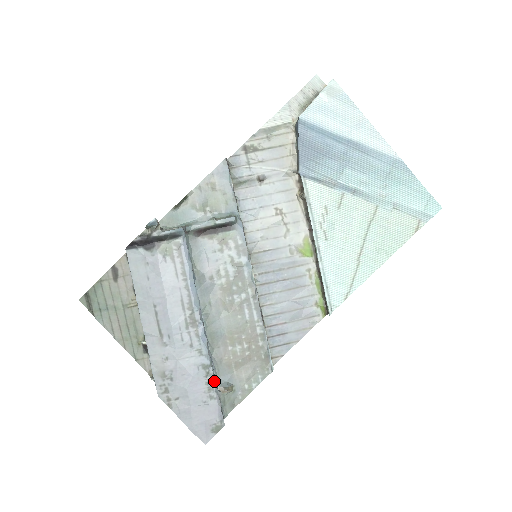
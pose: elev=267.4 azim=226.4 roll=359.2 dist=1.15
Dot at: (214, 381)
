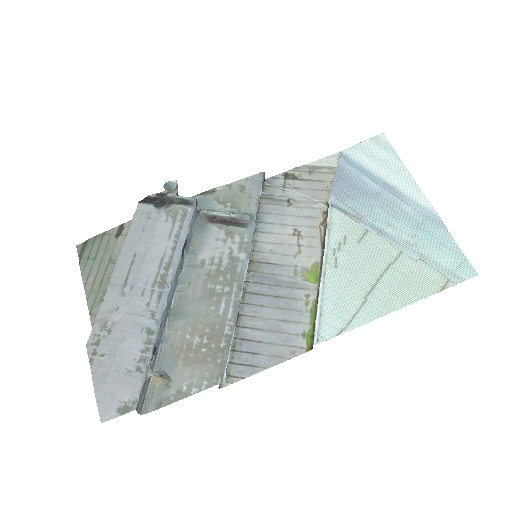
Dot at: (151, 352)
